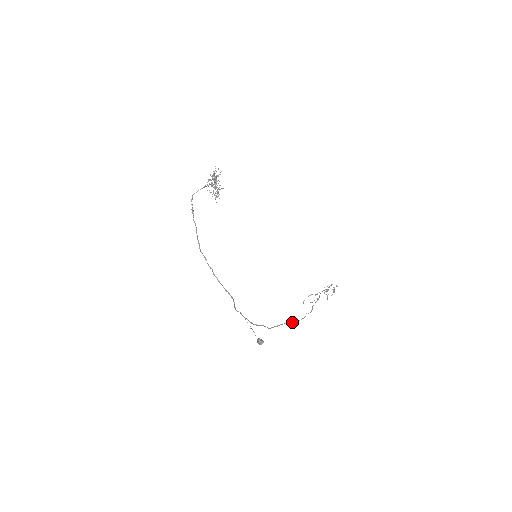
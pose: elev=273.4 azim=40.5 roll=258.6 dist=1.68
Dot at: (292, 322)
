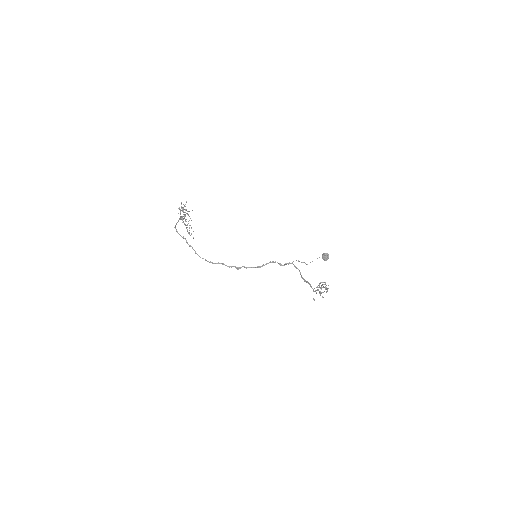
Dot at: (323, 292)
